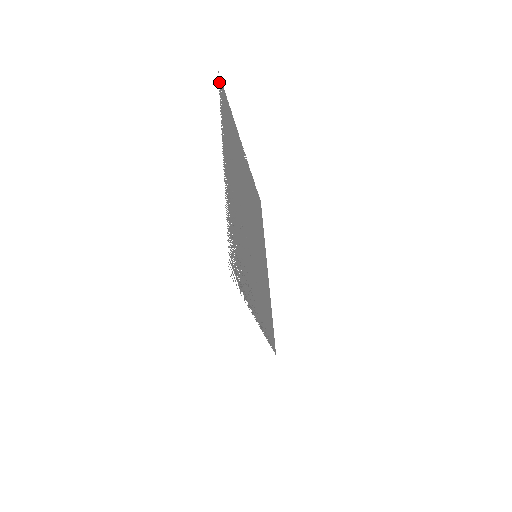
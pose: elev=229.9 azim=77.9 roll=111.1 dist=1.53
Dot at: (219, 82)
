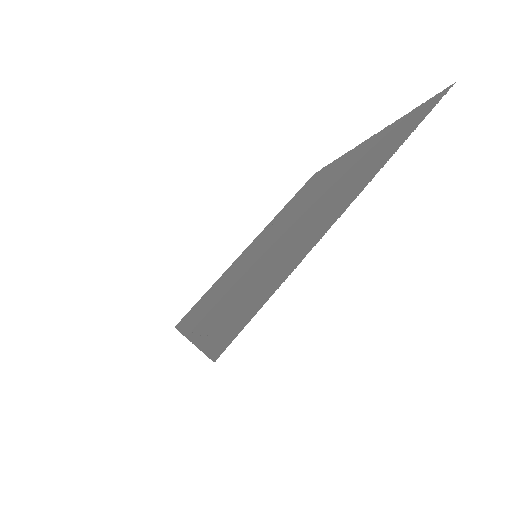
Dot at: (441, 97)
